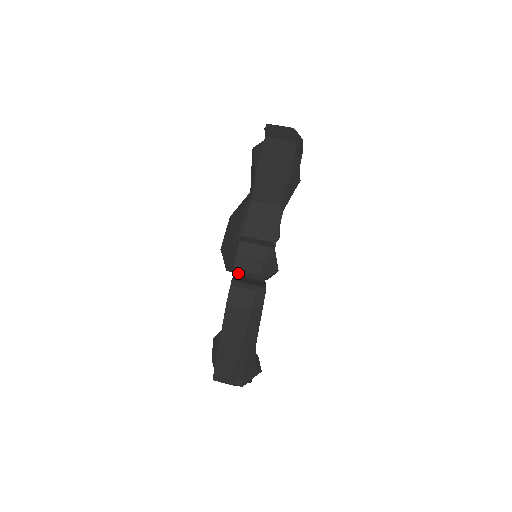
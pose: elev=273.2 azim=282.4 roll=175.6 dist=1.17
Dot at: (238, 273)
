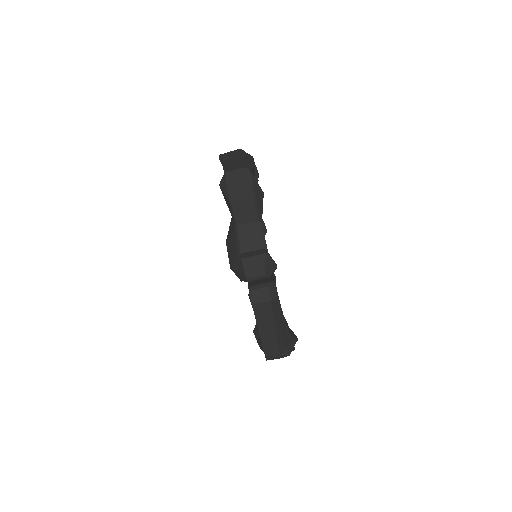
Dot at: (250, 281)
